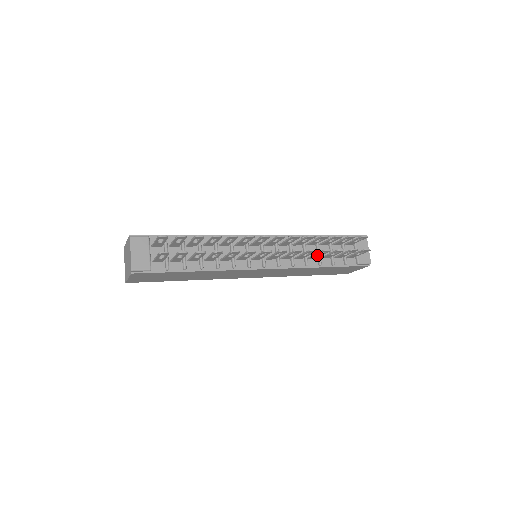
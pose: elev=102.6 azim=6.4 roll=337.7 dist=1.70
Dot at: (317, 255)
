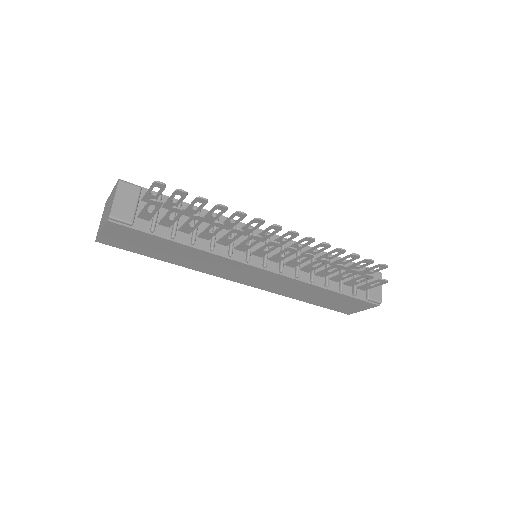
Dot at: (327, 271)
